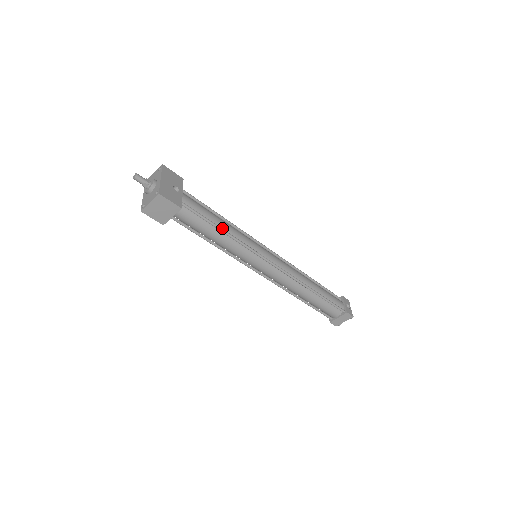
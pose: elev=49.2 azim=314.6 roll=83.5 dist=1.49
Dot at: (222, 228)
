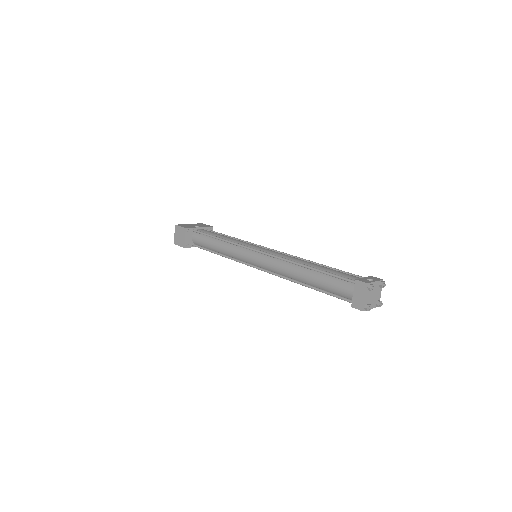
Dot at: occluded
